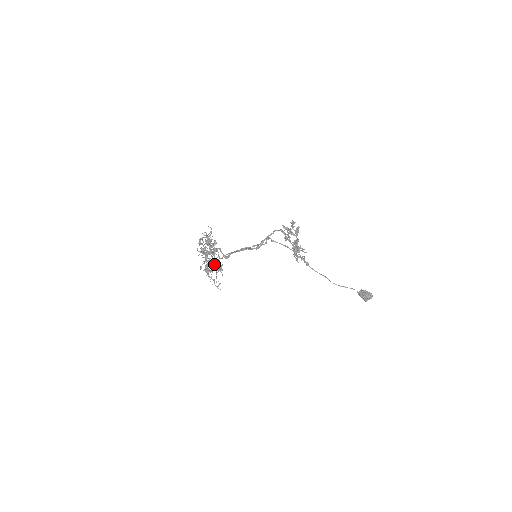
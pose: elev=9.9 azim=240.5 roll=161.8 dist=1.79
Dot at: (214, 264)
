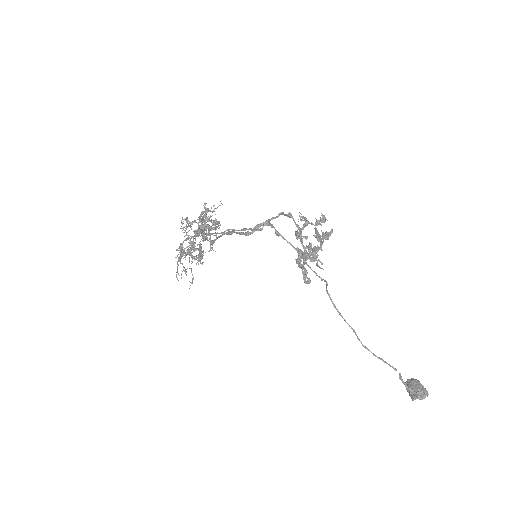
Dot at: occluded
